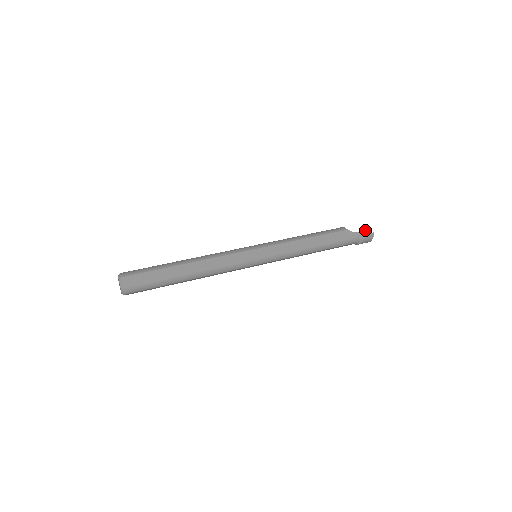
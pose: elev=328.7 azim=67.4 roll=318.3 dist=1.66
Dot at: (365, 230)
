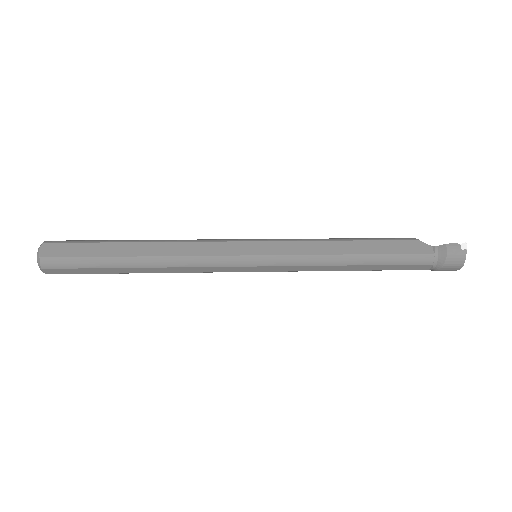
Dot at: (450, 243)
